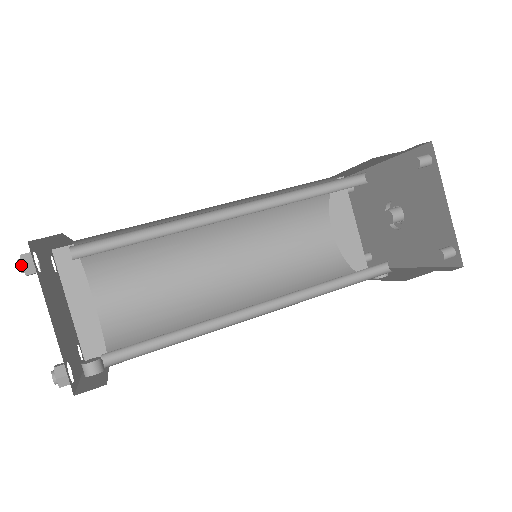
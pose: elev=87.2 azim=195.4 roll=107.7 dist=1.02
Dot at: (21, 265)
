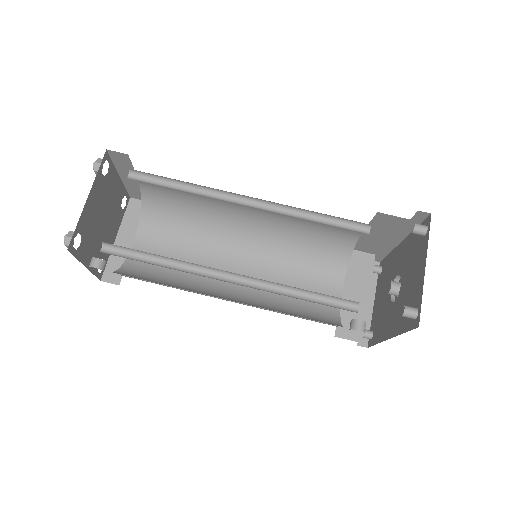
Dot at: (95, 162)
